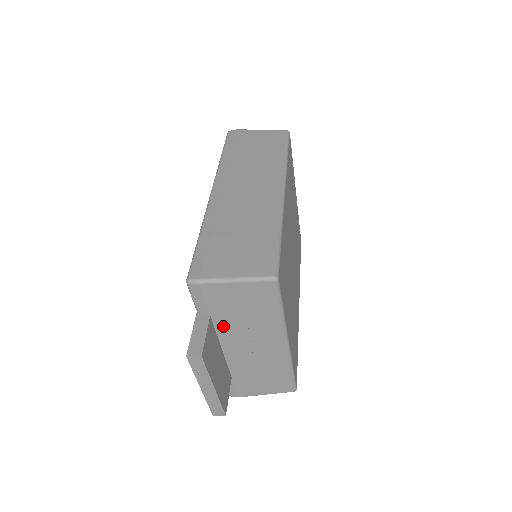
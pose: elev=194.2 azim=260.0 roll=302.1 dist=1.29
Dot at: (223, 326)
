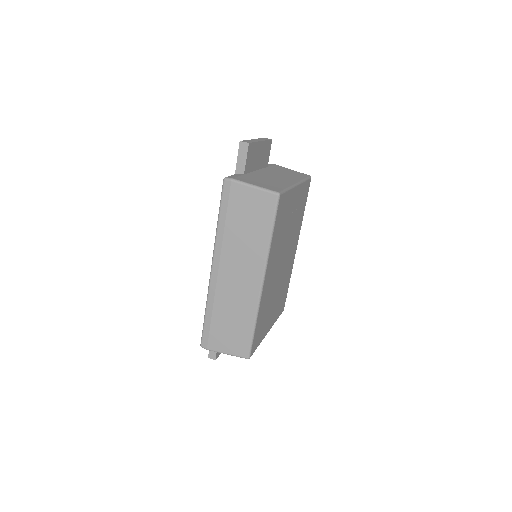
Dot at: occluded
